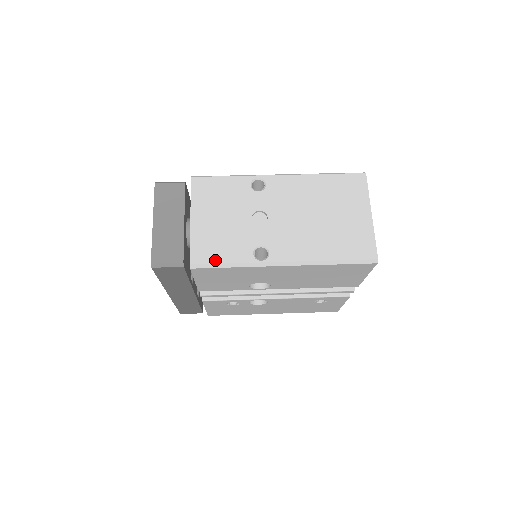
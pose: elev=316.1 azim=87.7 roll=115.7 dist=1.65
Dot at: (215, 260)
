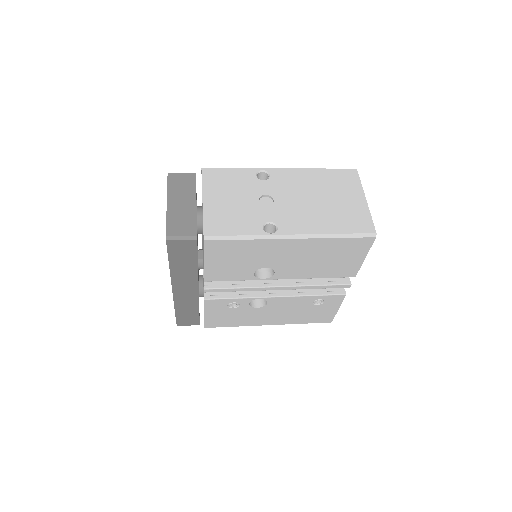
Dot at: (228, 233)
